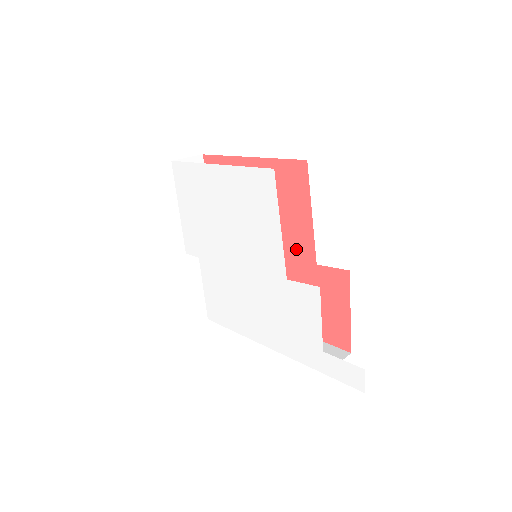
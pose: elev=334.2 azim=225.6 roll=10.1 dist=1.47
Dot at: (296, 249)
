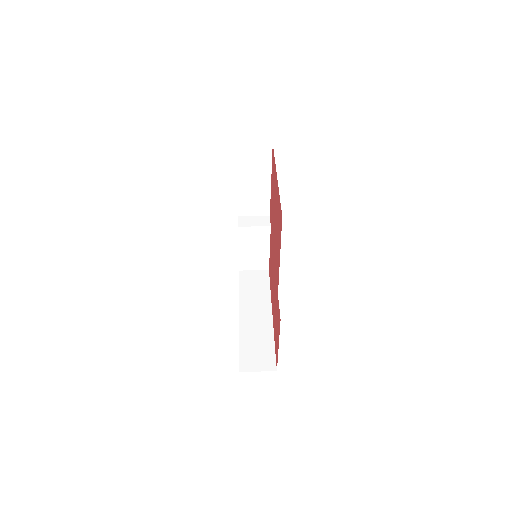
Dot at: occluded
